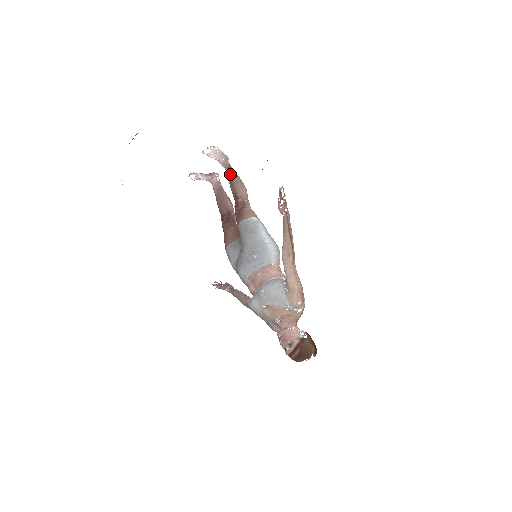
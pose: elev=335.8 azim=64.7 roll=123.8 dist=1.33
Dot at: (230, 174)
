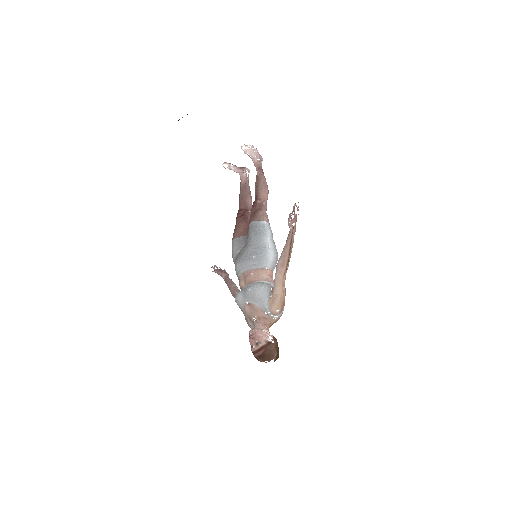
Dot at: (259, 175)
